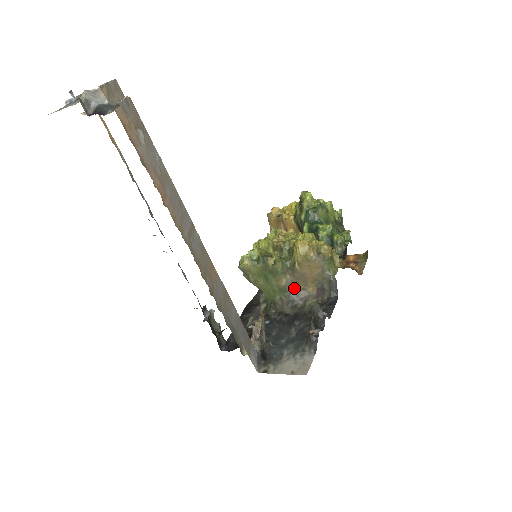
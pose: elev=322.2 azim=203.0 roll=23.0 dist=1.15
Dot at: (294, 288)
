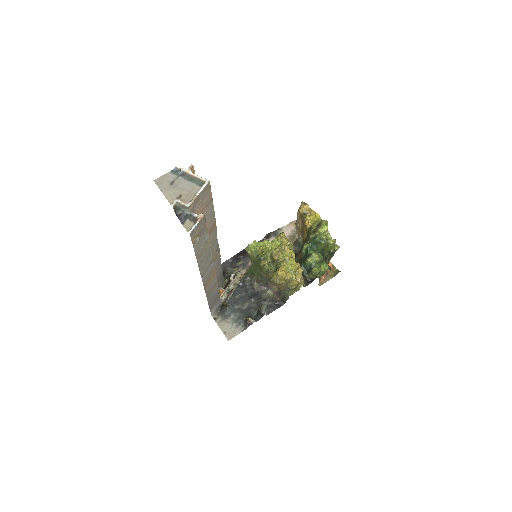
Dot at: (267, 280)
